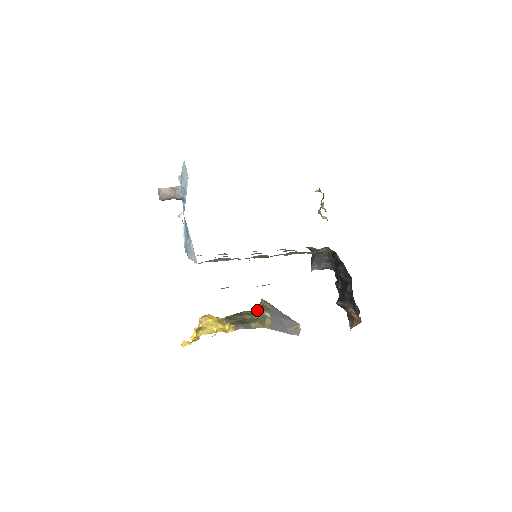
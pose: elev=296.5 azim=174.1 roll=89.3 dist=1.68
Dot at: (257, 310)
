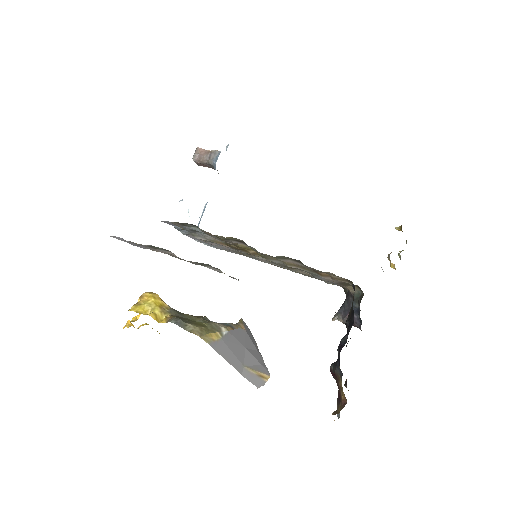
Dot at: occluded
